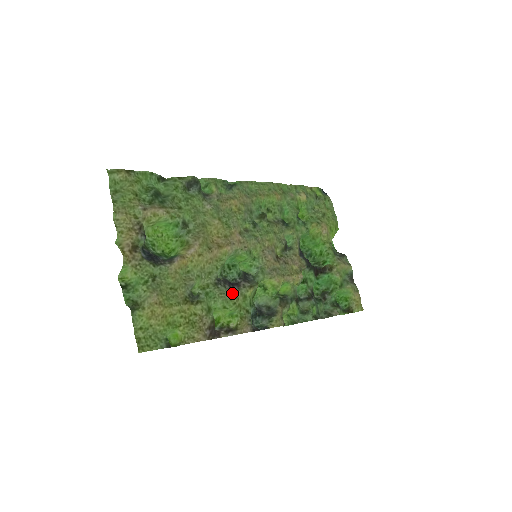
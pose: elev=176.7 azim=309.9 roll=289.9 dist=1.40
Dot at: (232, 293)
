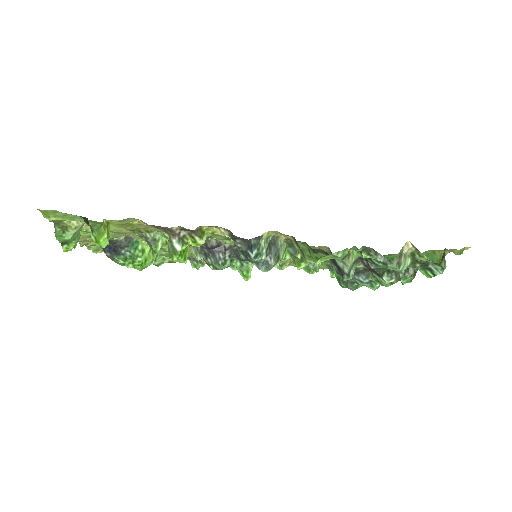
Dot at: occluded
